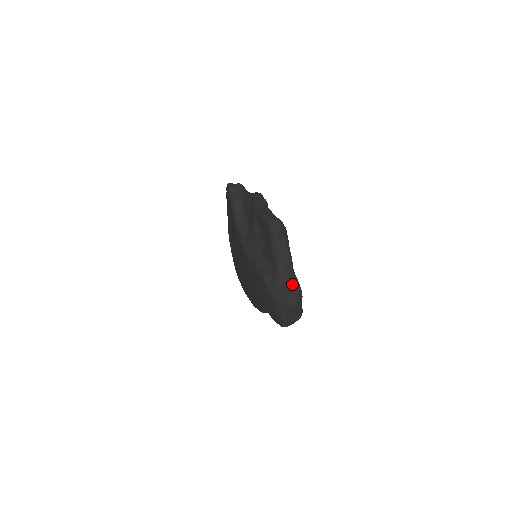
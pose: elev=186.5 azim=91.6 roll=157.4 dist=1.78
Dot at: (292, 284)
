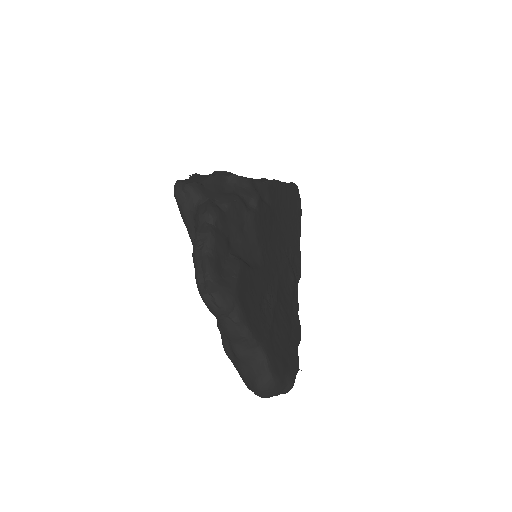
Dot at: (258, 371)
